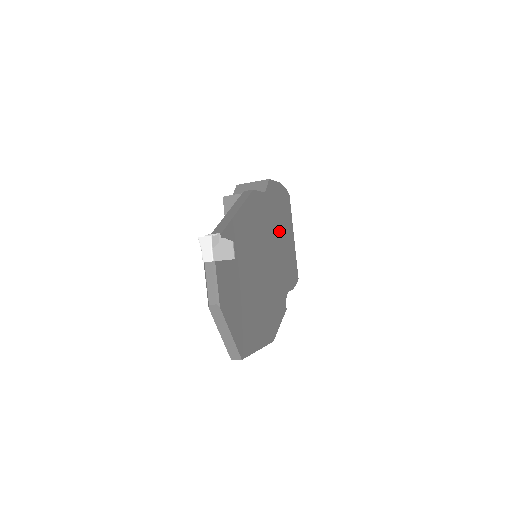
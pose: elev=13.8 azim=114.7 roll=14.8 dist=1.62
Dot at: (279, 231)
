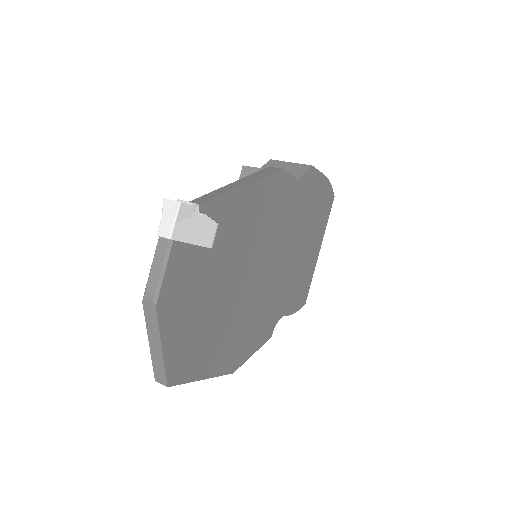
Dot at: (300, 236)
